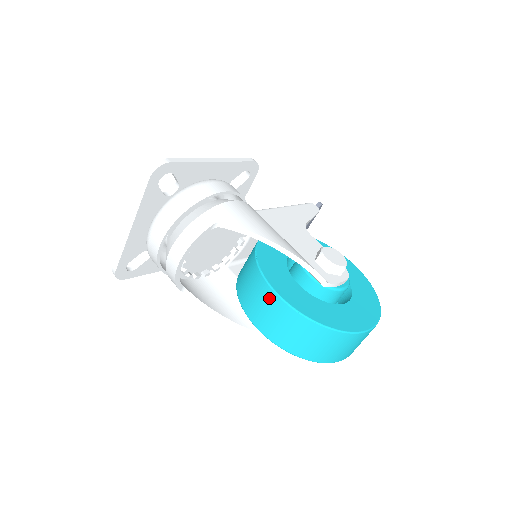
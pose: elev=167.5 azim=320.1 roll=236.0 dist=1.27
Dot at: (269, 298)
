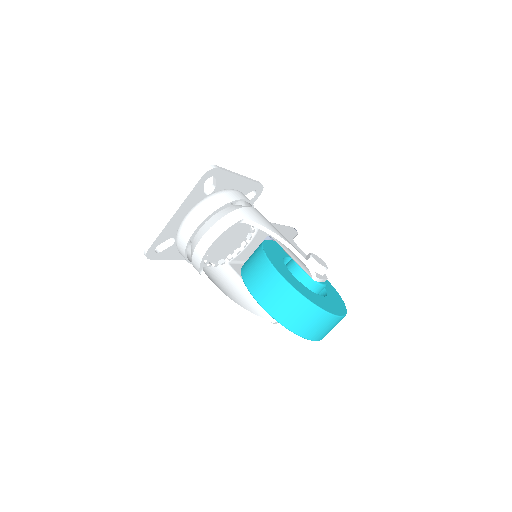
Dot at: (276, 281)
